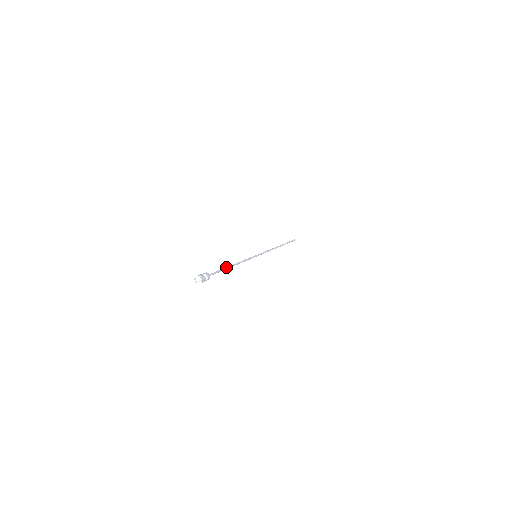
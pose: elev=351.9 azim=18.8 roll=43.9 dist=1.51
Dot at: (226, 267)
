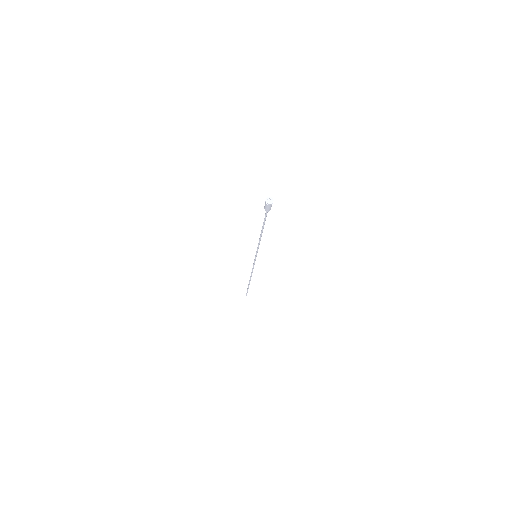
Dot at: (262, 226)
